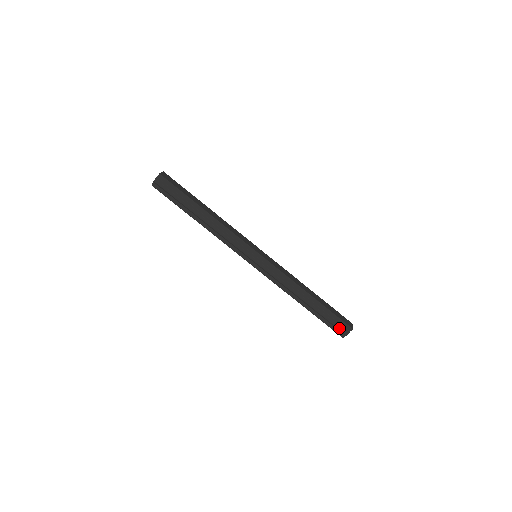
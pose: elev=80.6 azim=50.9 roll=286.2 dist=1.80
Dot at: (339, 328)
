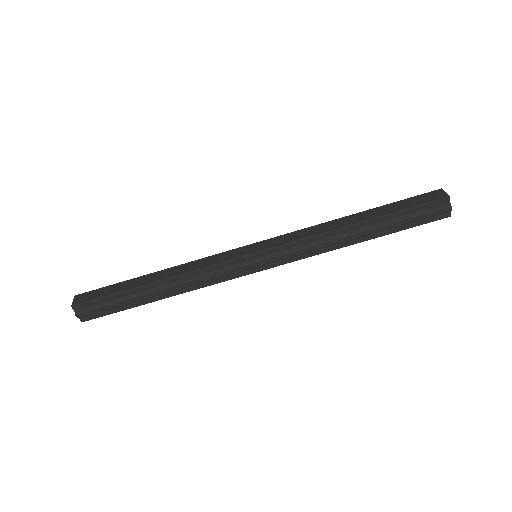
Dot at: (433, 214)
